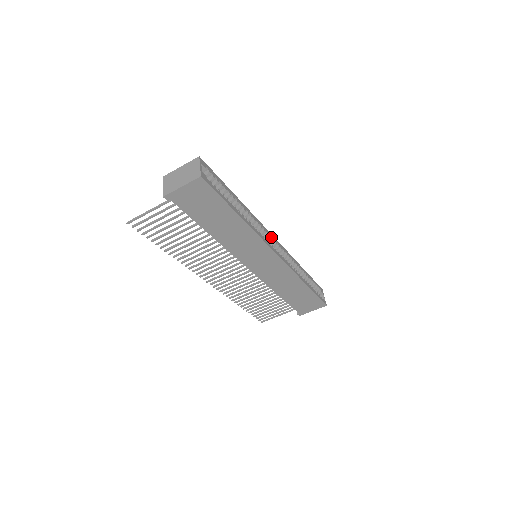
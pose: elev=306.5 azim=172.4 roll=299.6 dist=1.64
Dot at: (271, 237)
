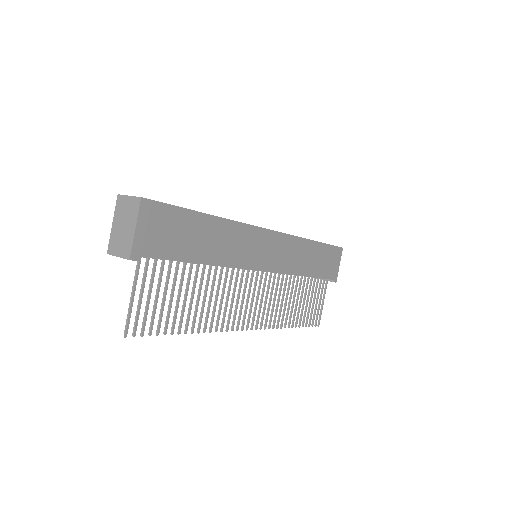
Dot at: occluded
